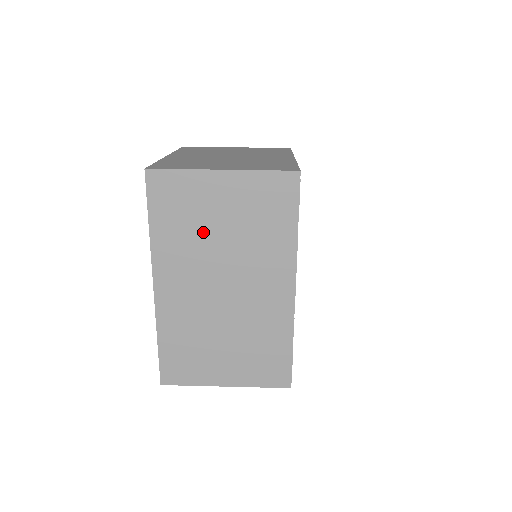
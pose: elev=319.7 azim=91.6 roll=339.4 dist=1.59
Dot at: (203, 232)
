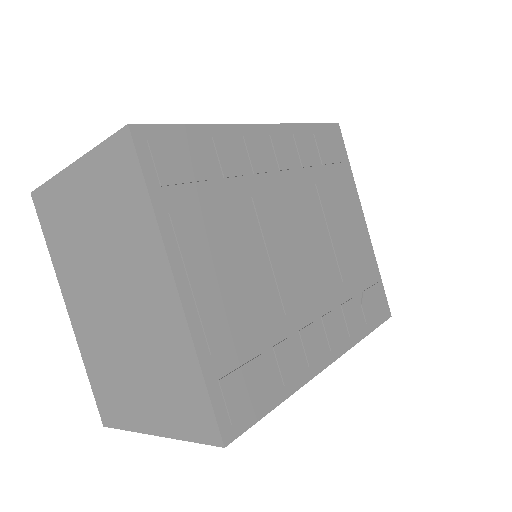
Dot at: occluded
